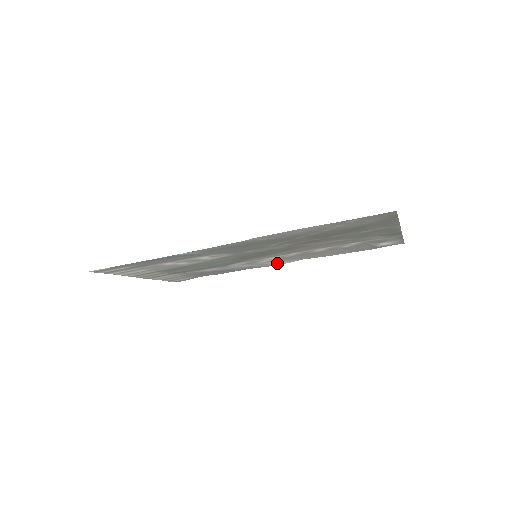
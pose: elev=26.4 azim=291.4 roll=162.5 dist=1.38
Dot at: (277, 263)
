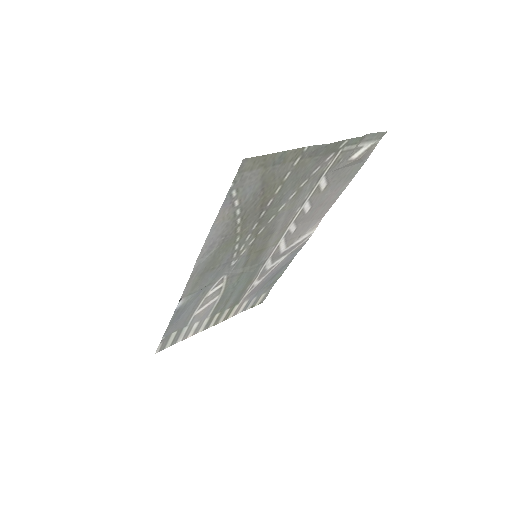
Dot at: (304, 237)
